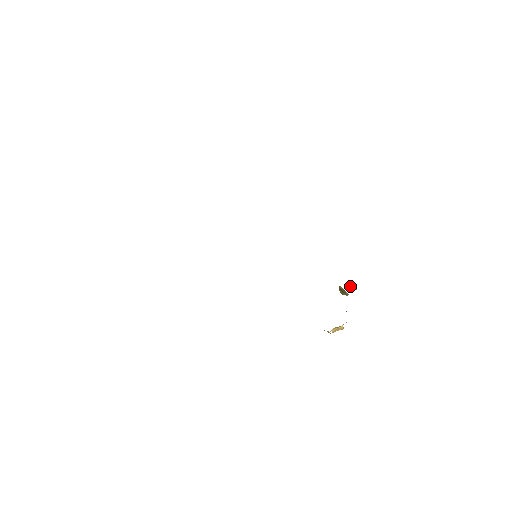
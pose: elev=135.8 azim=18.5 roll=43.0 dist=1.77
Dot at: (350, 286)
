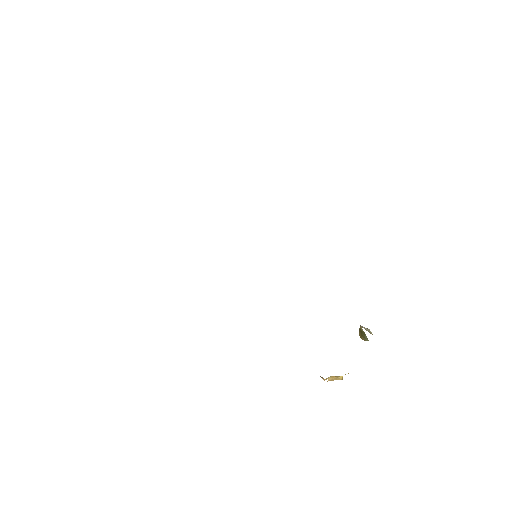
Dot at: (367, 328)
